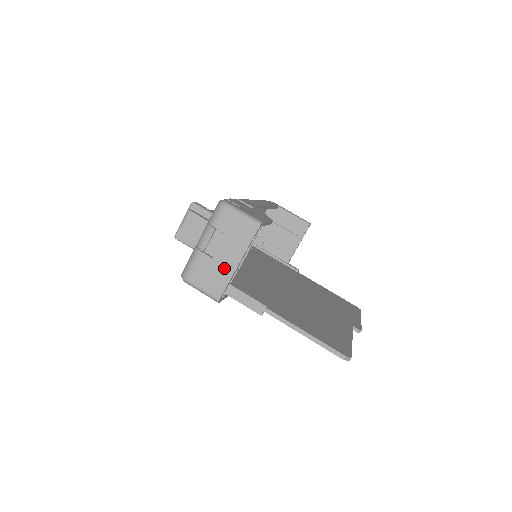
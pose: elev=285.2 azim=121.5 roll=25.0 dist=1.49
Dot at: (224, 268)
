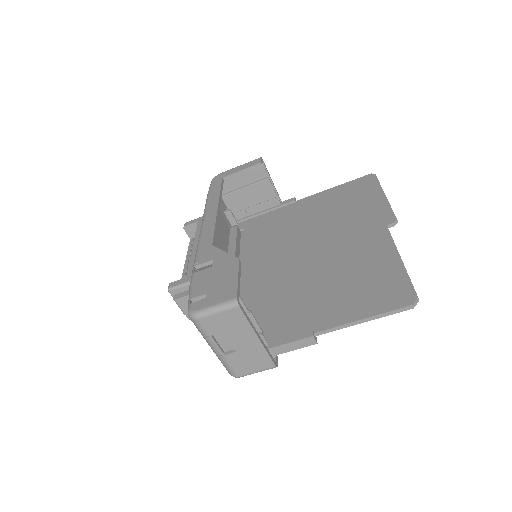
Dot at: (252, 349)
